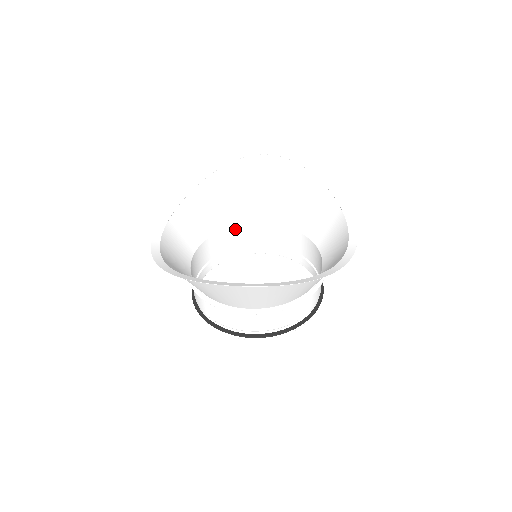
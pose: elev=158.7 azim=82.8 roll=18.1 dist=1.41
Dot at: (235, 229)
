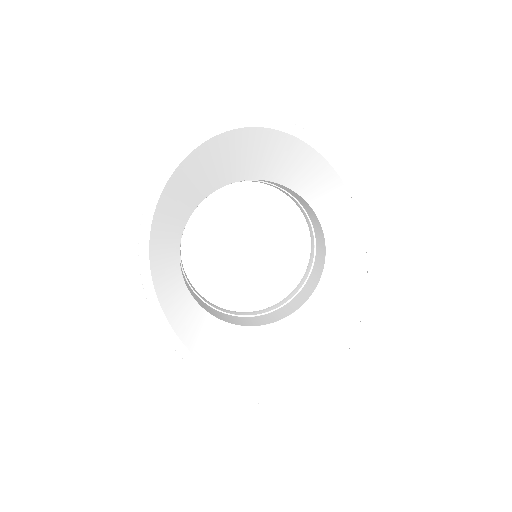
Dot at: (201, 200)
